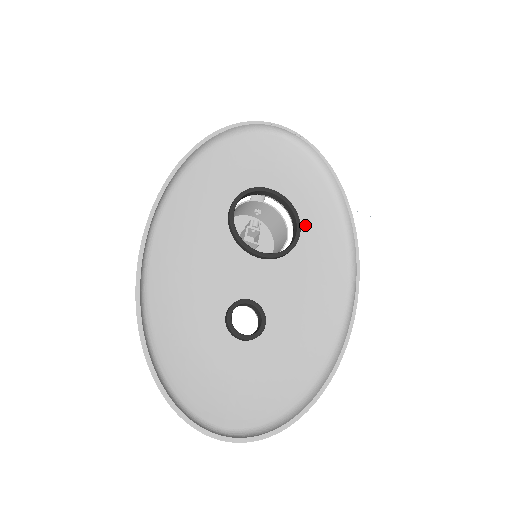
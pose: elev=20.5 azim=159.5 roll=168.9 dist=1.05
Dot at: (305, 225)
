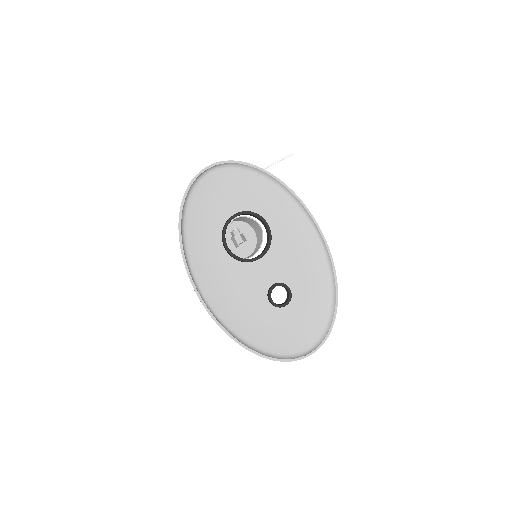
Dot at: (265, 214)
